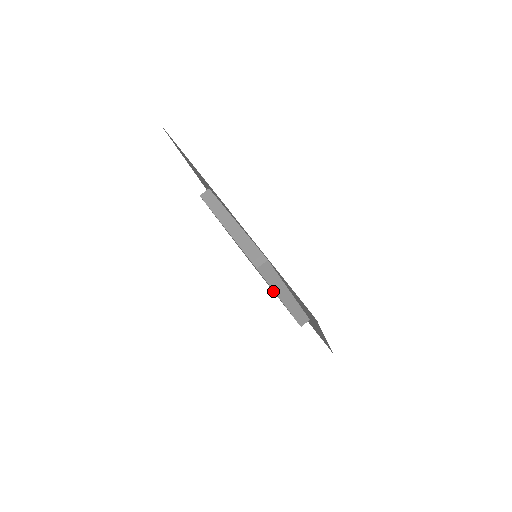
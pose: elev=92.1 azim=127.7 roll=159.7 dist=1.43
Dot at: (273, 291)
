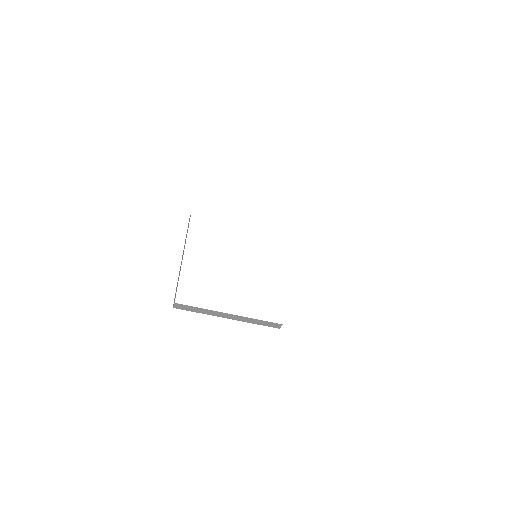
Dot at: occluded
